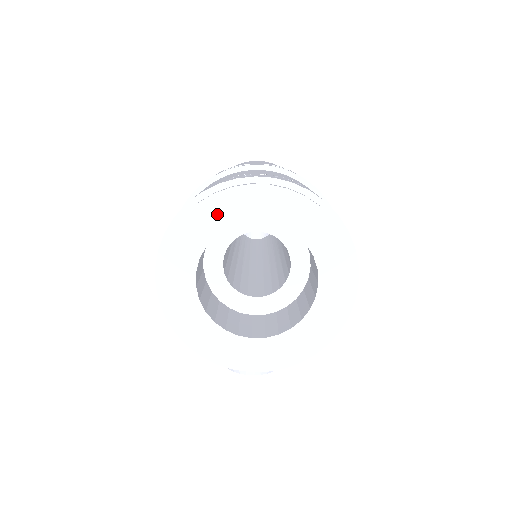
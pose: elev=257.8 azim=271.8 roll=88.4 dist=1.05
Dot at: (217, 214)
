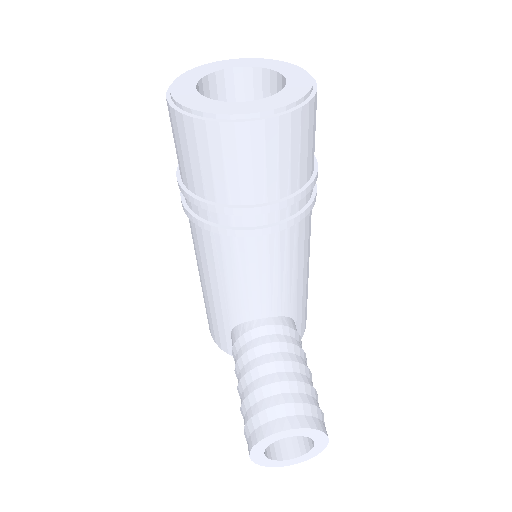
Dot at: (207, 69)
